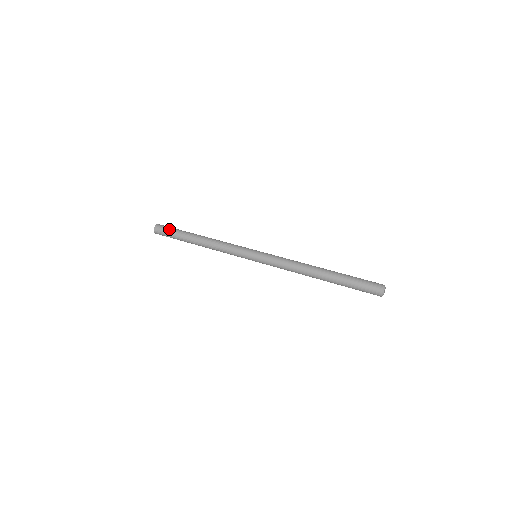
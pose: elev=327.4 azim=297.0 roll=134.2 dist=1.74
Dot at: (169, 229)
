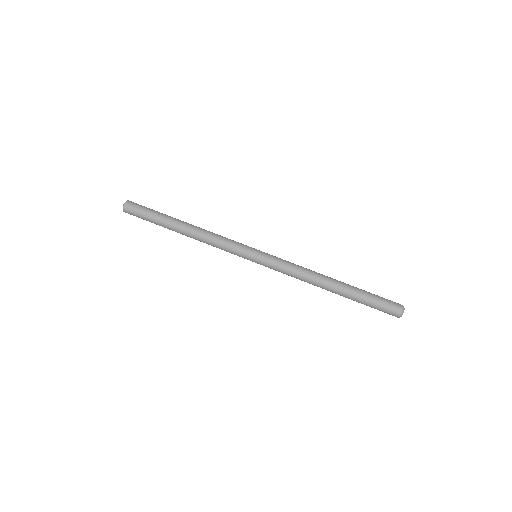
Dot at: (143, 211)
